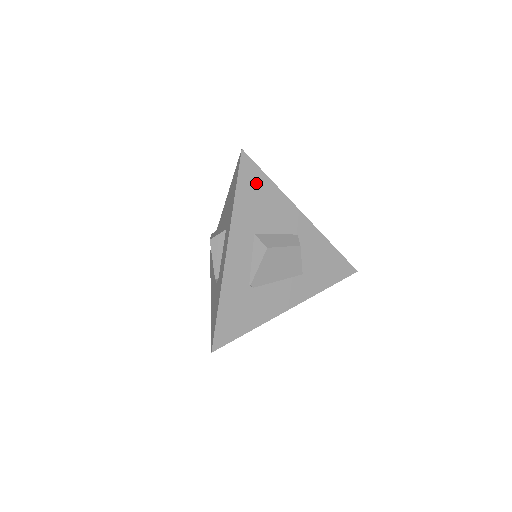
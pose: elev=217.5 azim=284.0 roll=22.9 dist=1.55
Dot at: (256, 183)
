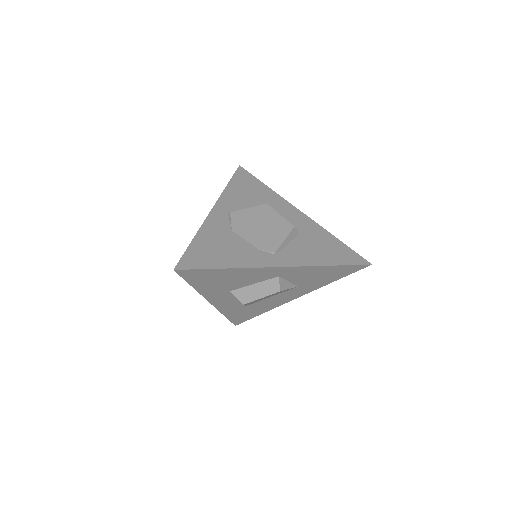
Dot at: (208, 275)
